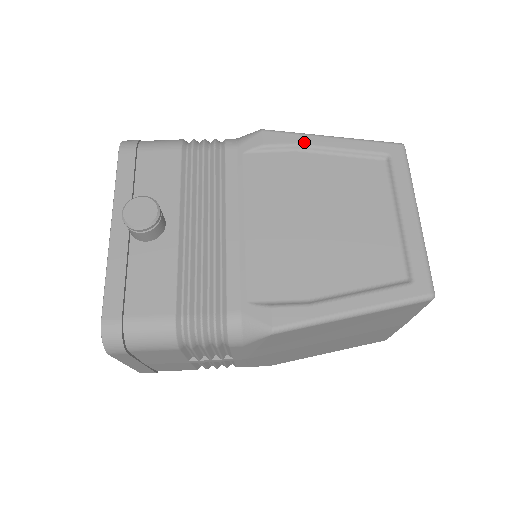
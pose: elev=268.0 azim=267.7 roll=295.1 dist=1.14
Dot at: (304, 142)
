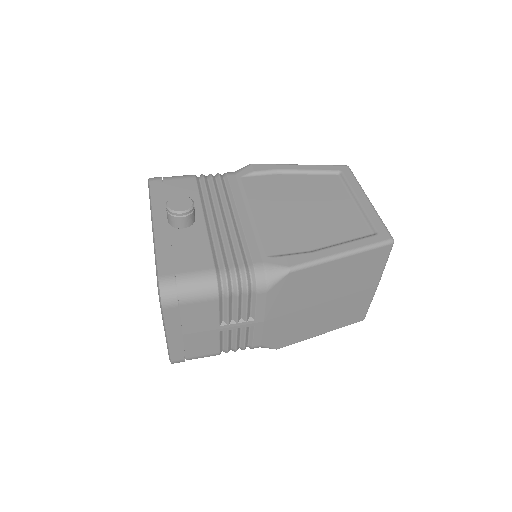
Dot at: (282, 168)
